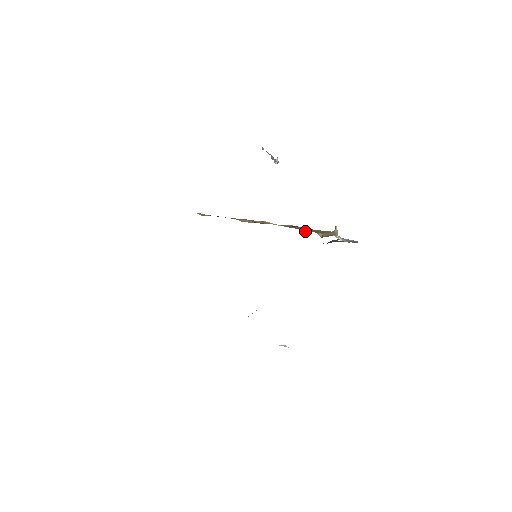
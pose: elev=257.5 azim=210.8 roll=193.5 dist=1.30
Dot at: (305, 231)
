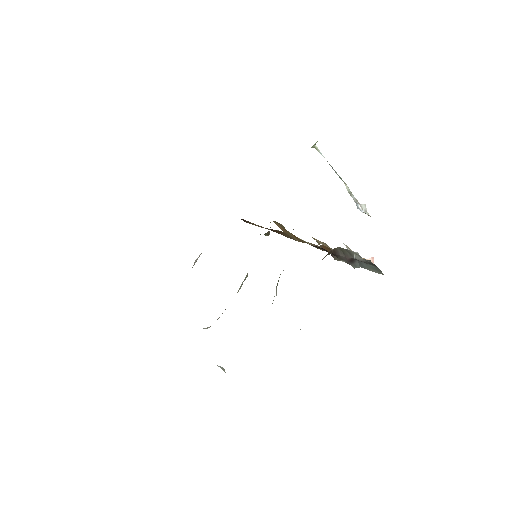
Dot at: (323, 244)
